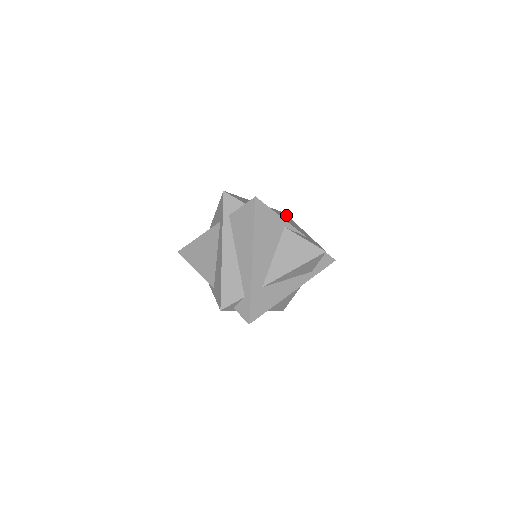
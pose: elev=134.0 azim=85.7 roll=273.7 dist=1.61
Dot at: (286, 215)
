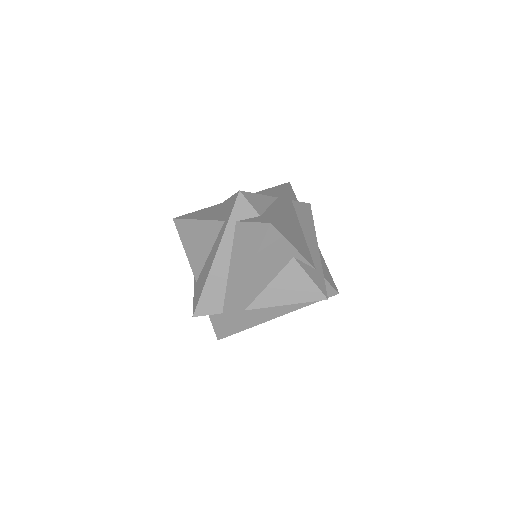
Dot at: (310, 211)
